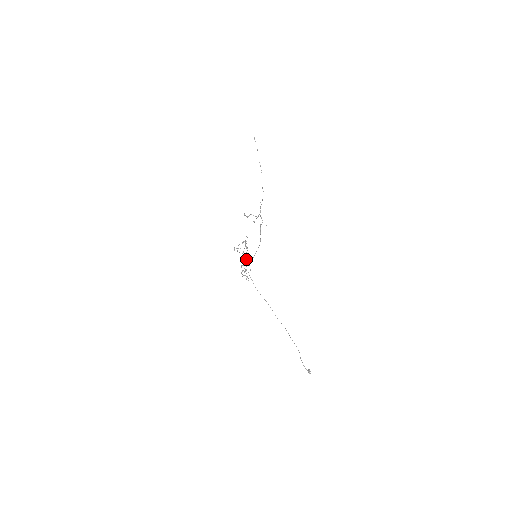
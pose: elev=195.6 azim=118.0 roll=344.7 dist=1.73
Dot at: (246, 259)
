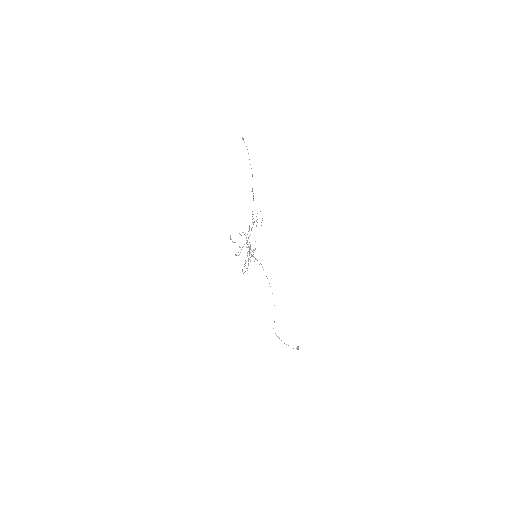
Dot at: occluded
